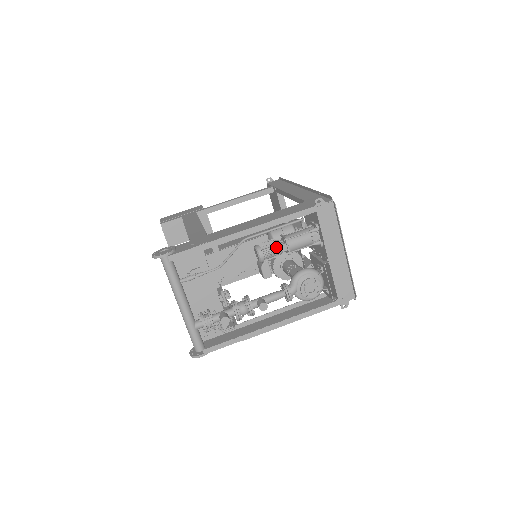
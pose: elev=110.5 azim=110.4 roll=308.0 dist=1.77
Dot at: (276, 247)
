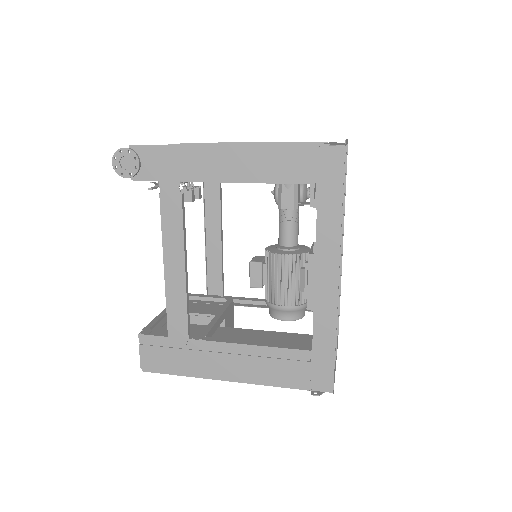
Dot at: occluded
